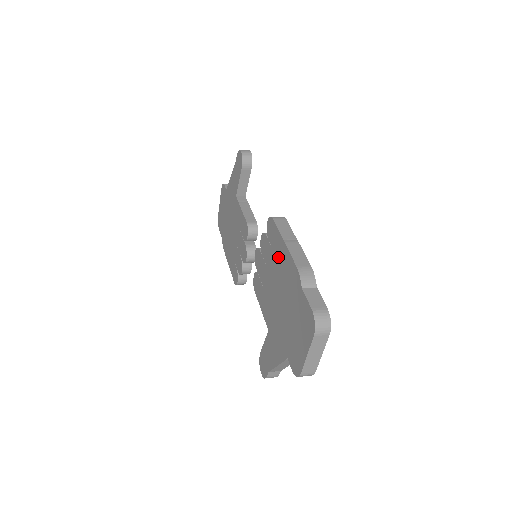
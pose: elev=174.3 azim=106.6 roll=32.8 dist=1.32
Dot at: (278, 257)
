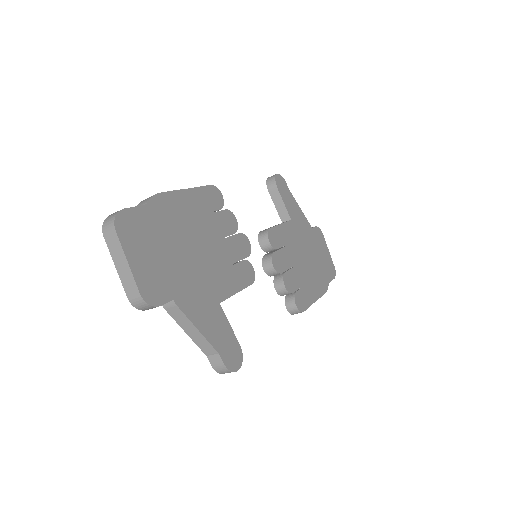
Dot at: occluded
